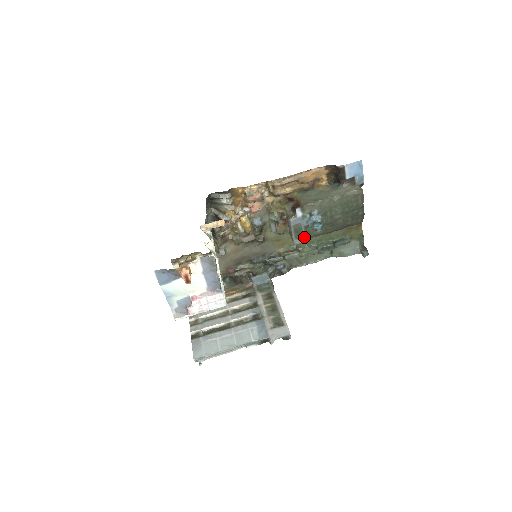
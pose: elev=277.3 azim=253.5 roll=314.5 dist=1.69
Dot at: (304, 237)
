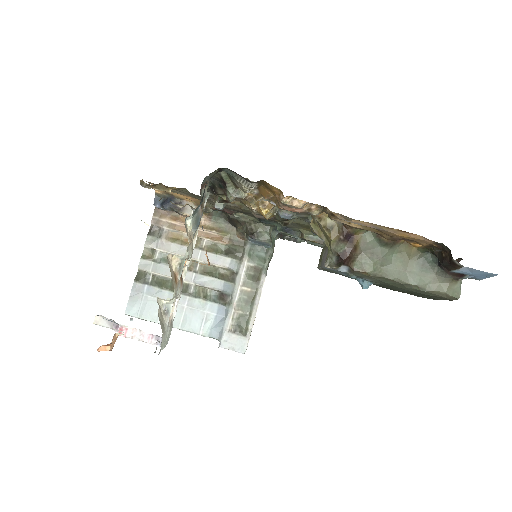
Dot at: (336, 273)
